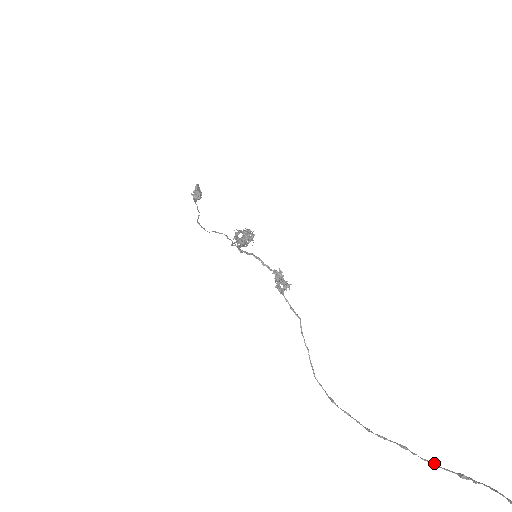
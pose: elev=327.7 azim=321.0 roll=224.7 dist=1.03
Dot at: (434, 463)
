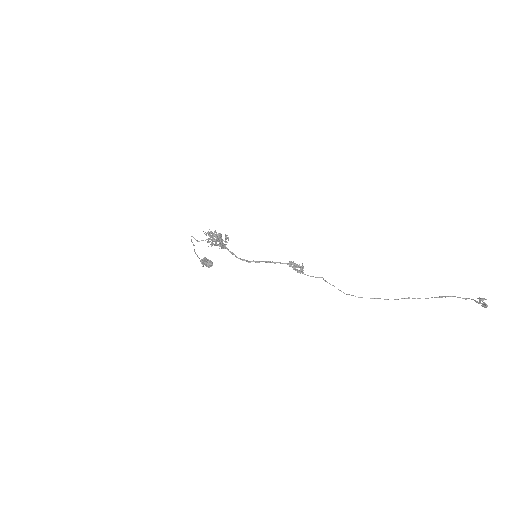
Dot at: (425, 298)
